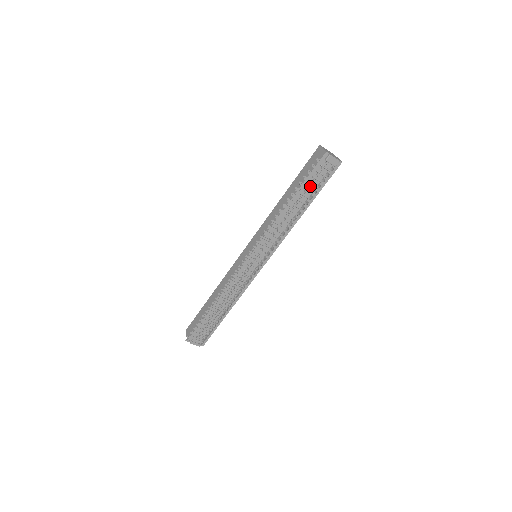
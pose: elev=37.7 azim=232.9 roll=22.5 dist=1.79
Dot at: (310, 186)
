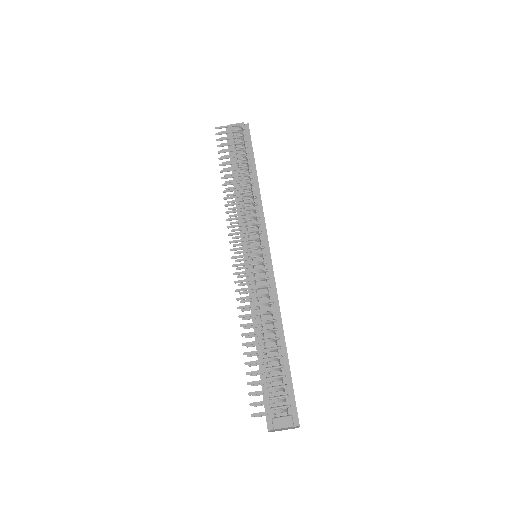
Dot at: (239, 157)
